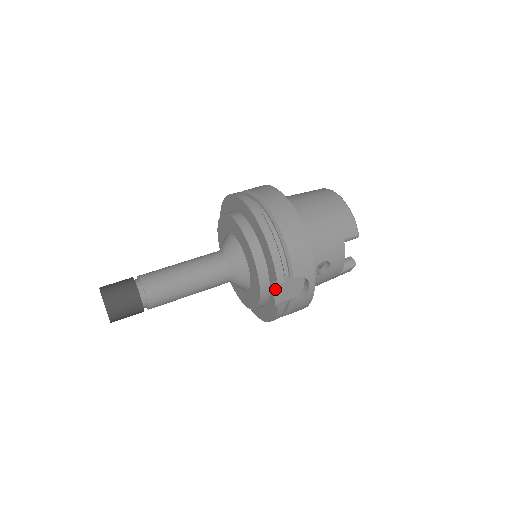
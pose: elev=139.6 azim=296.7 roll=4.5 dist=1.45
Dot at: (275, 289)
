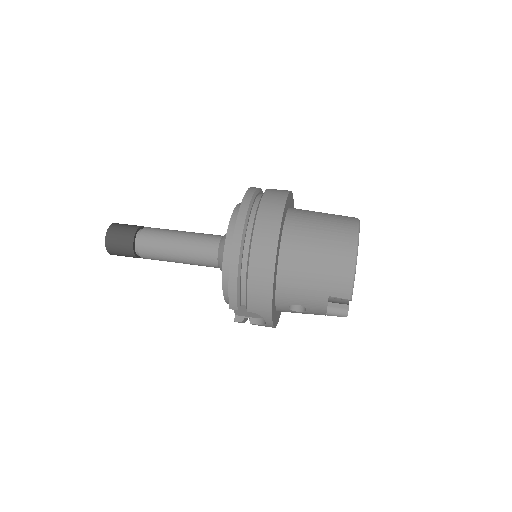
Dot at: occluded
